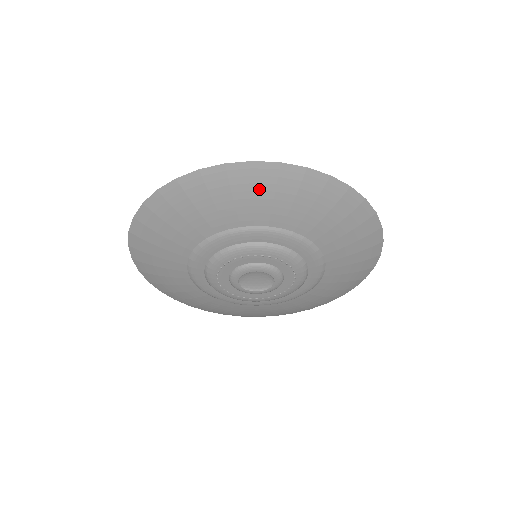
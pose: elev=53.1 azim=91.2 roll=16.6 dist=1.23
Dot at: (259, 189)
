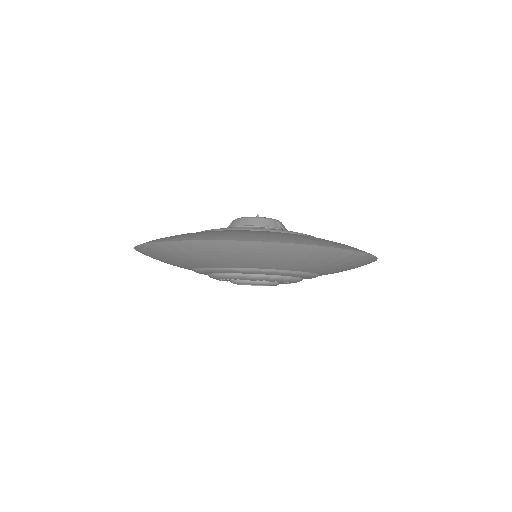
Dot at: (290, 257)
